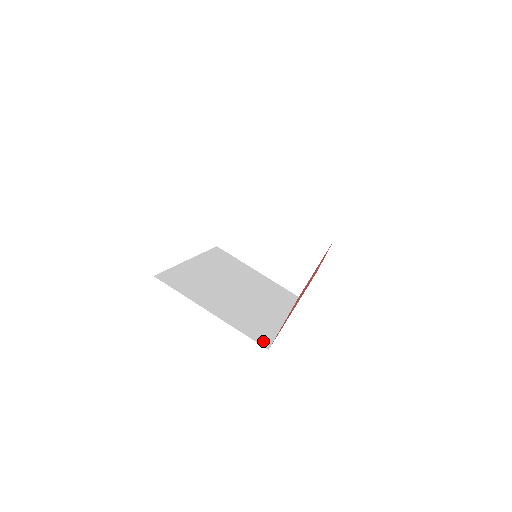
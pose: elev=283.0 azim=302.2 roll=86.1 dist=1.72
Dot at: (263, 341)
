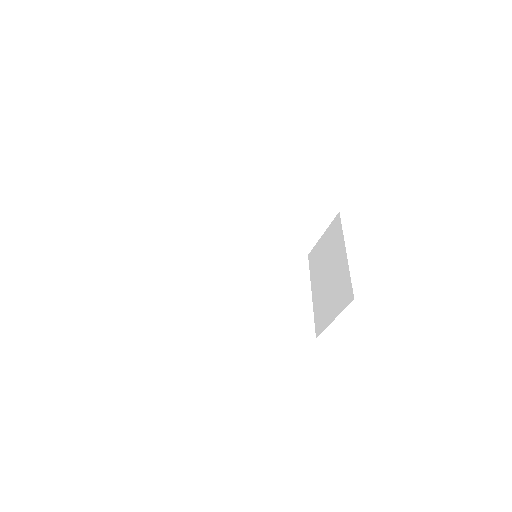
Dot at: (170, 302)
